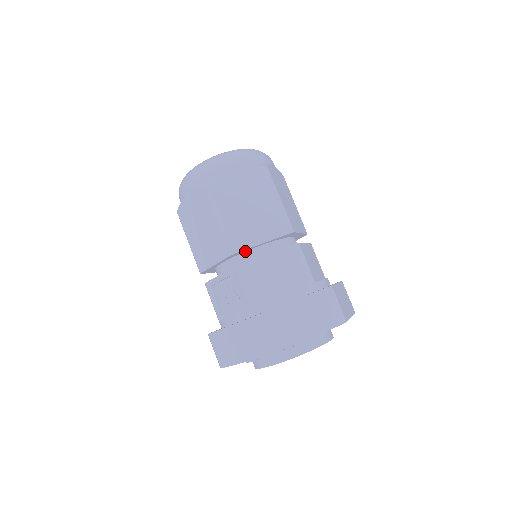
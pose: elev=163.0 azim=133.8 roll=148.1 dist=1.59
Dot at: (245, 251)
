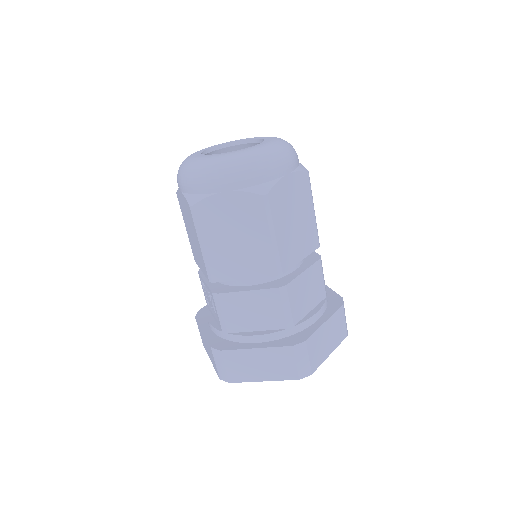
Dot at: occluded
